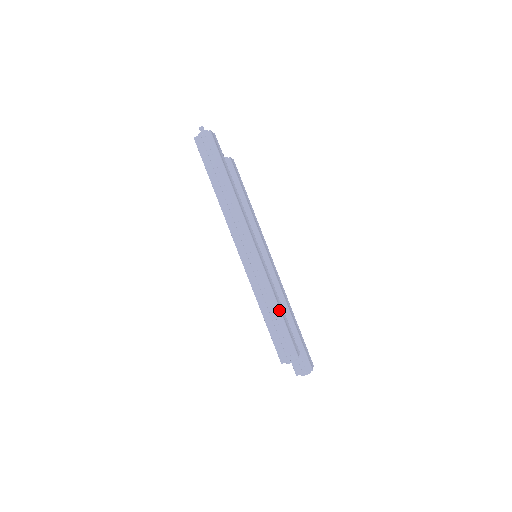
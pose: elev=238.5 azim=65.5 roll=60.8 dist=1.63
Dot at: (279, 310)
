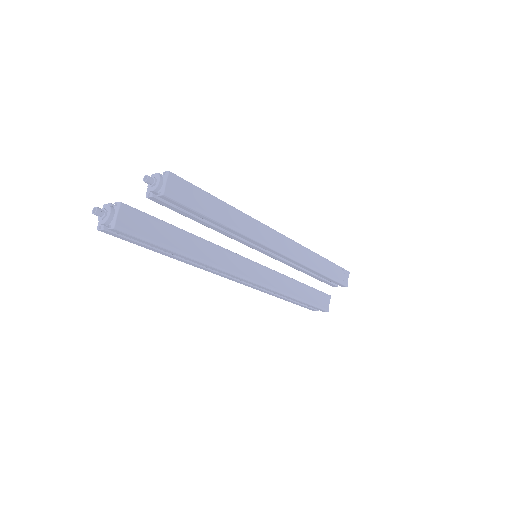
Dot at: (298, 301)
